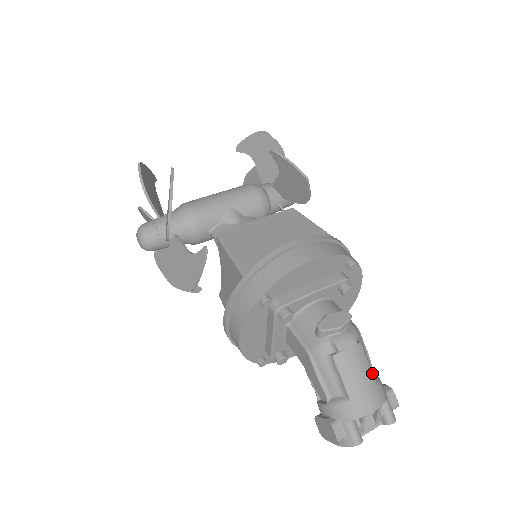
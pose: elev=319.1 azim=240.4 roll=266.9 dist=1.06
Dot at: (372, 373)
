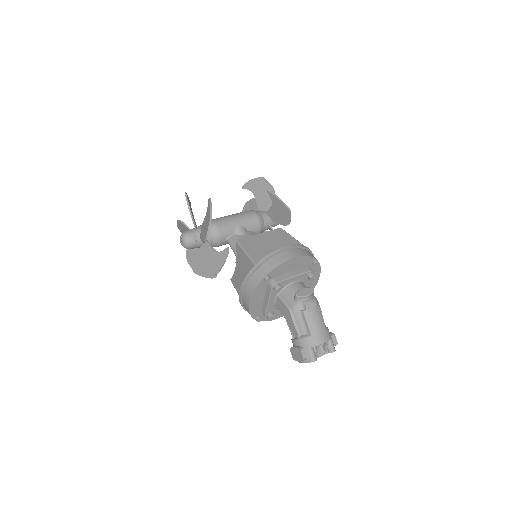
Dot at: (324, 323)
